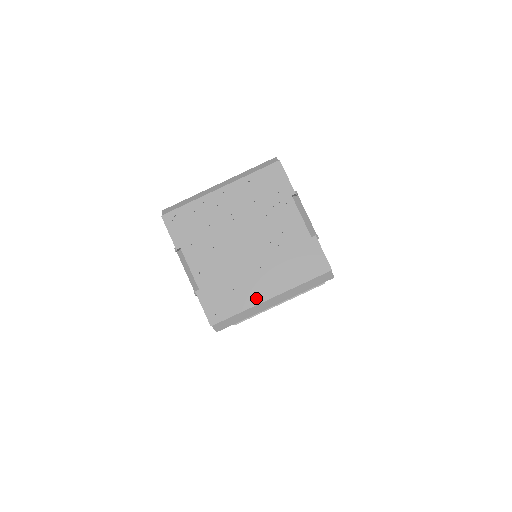
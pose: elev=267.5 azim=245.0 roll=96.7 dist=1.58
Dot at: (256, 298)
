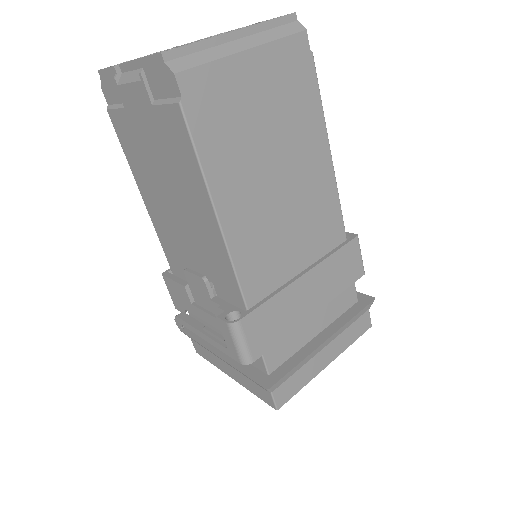
Dot at: (216, 36)
